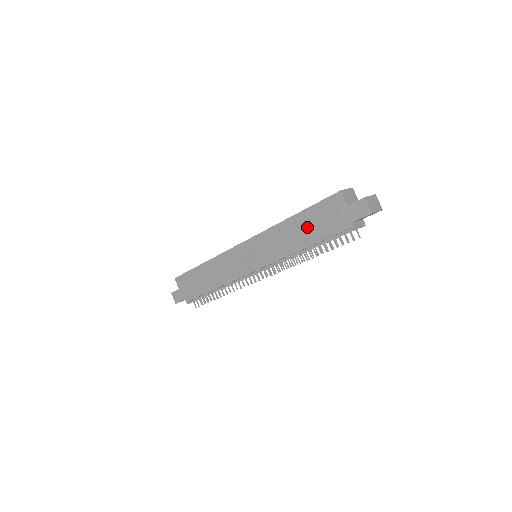
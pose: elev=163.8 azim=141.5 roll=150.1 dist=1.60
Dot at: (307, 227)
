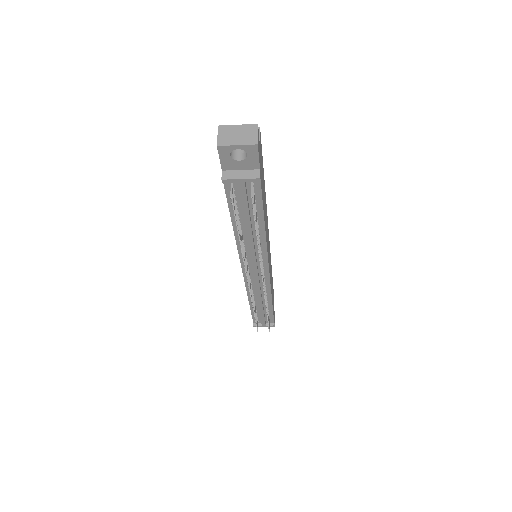
Dot at: occluded
